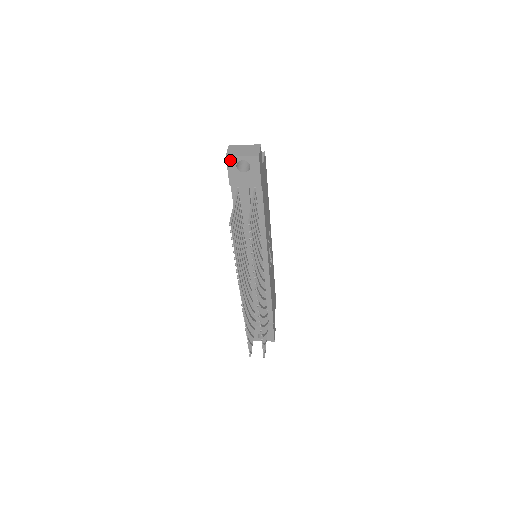
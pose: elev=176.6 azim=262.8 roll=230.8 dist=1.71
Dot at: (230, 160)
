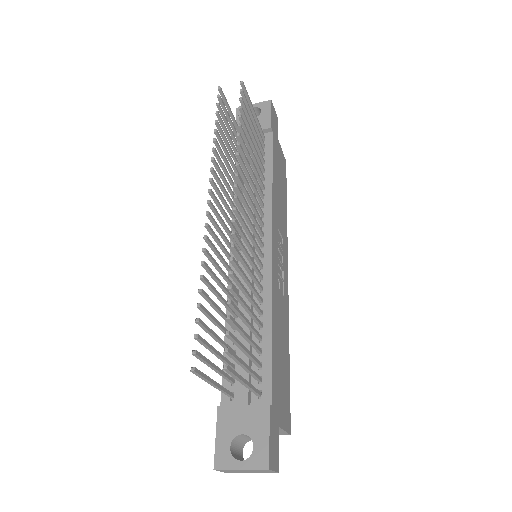
Dot at: occluded
